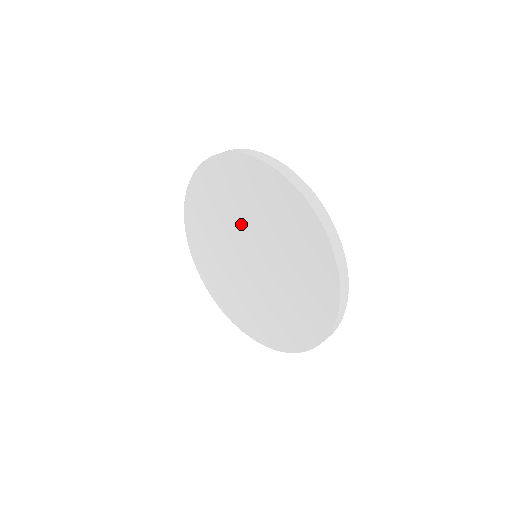
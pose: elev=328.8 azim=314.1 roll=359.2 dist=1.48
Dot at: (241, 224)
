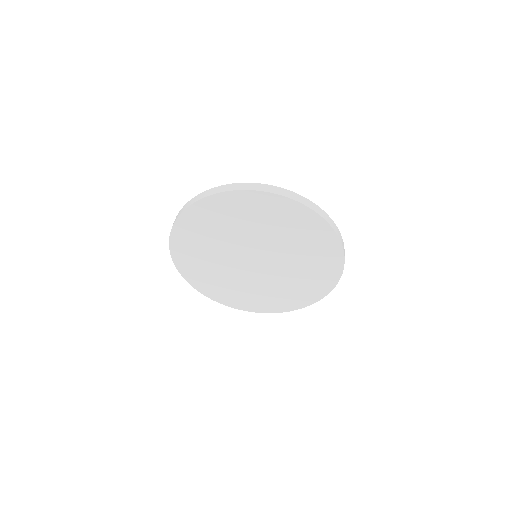
Dot at: (243, 239)
